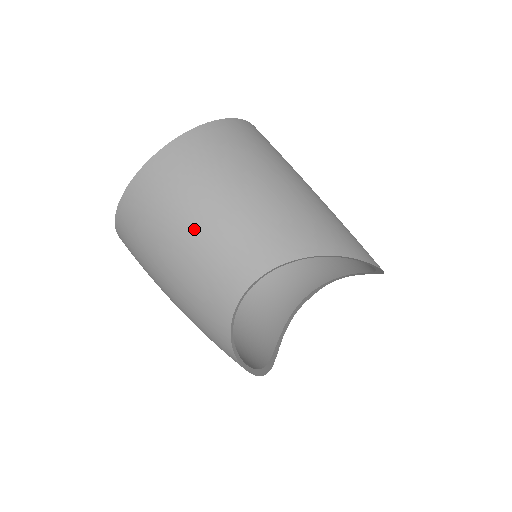
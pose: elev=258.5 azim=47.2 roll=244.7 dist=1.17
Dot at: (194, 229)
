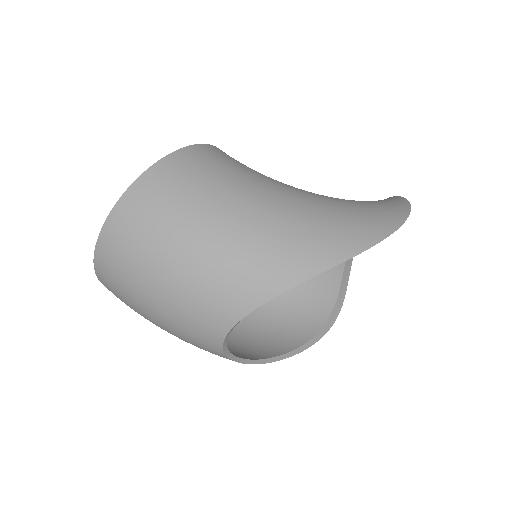
Dot at: (154, 312)
